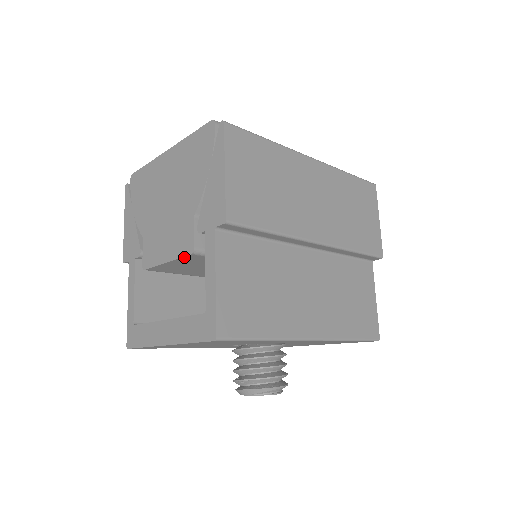
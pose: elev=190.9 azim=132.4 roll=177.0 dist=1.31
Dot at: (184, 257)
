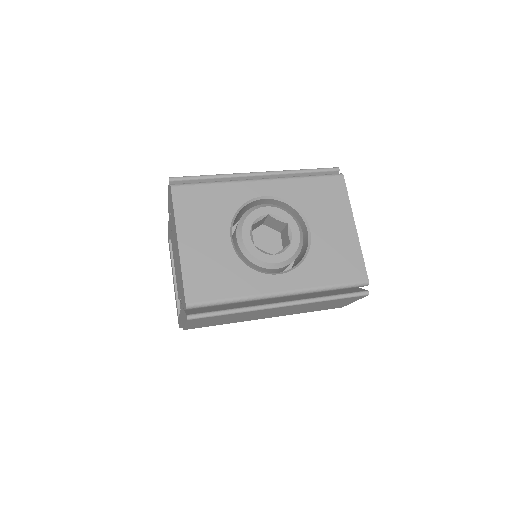
Dot at: occluded
